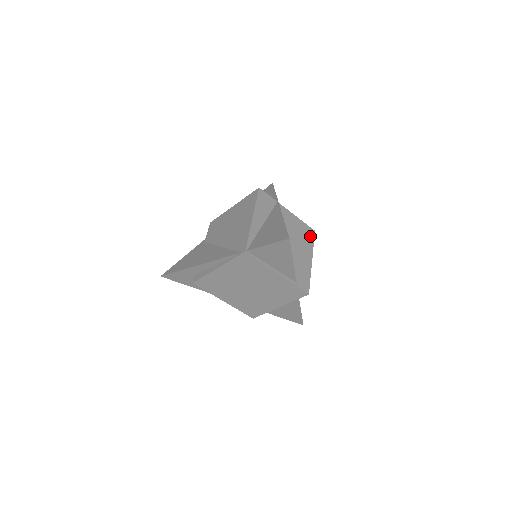
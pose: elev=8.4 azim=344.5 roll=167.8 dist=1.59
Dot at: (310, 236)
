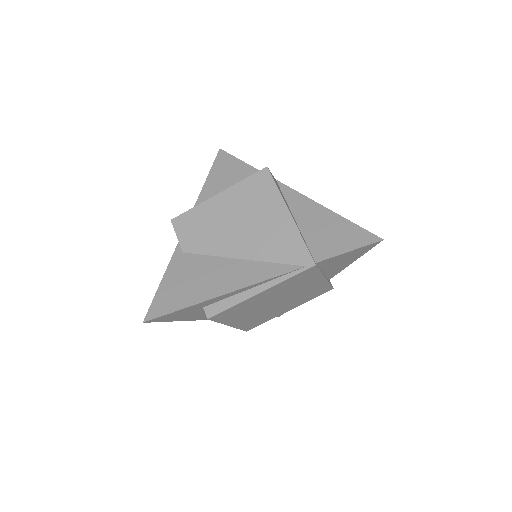
Dot at: occluded
